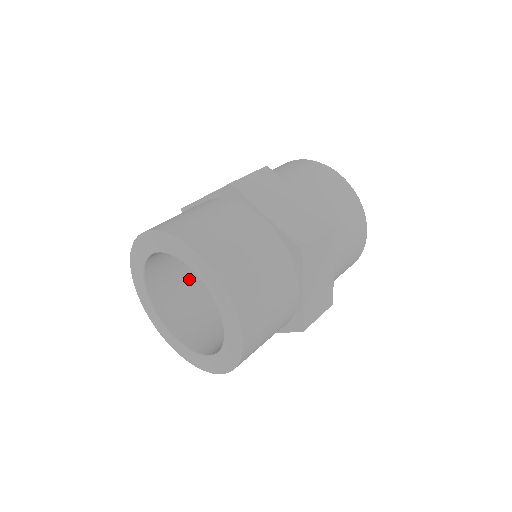
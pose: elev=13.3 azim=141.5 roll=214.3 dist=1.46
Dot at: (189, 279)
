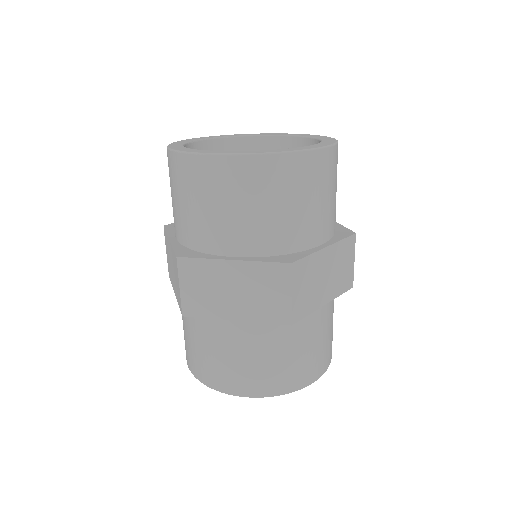
Dot at: occluded
